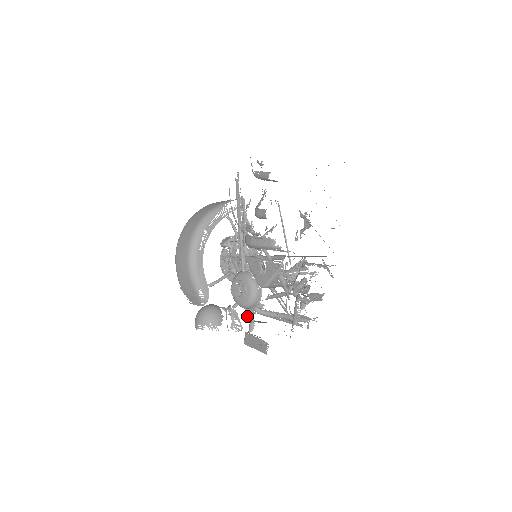
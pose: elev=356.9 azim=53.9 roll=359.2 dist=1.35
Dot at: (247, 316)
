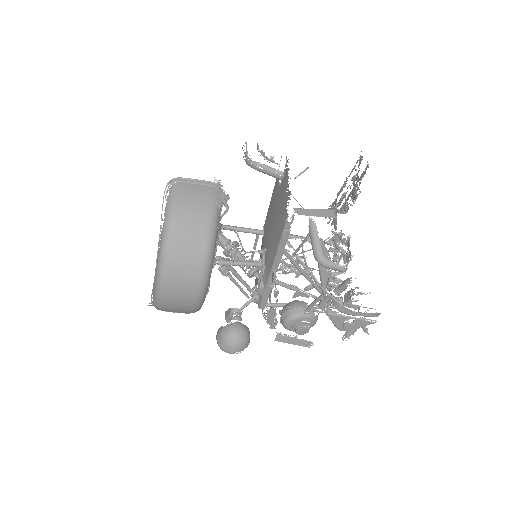
Dot at: (265, 316)
